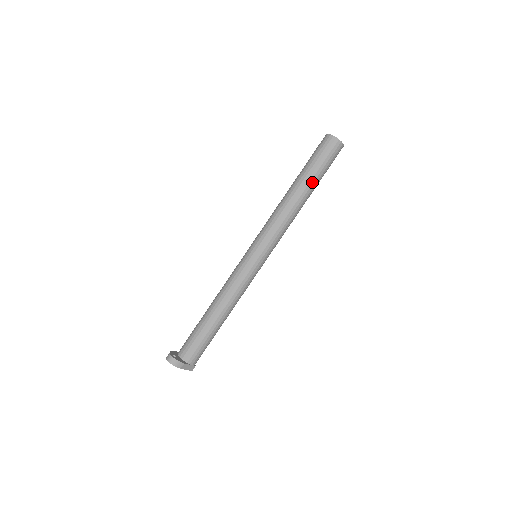
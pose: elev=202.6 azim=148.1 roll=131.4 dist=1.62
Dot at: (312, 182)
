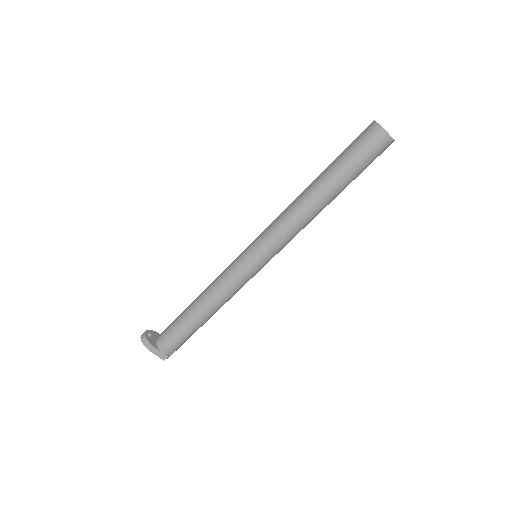
Dot at: (334, 178)
